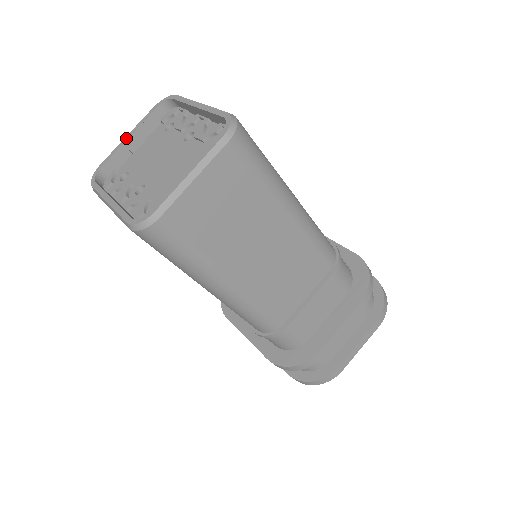
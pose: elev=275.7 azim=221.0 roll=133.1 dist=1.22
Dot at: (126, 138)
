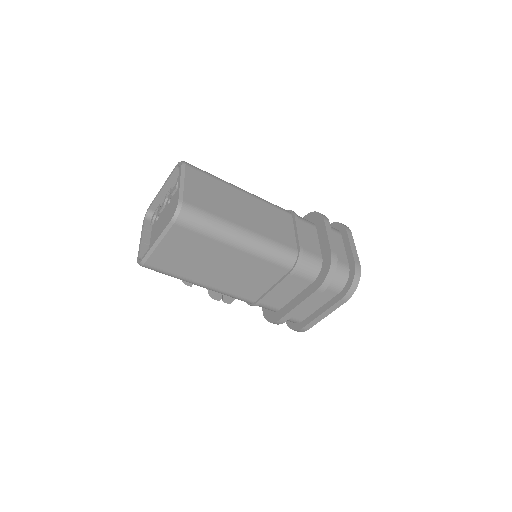
Dot at: (141, 240)
